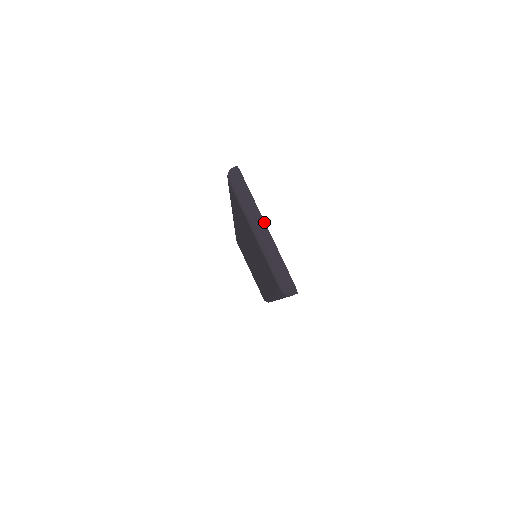
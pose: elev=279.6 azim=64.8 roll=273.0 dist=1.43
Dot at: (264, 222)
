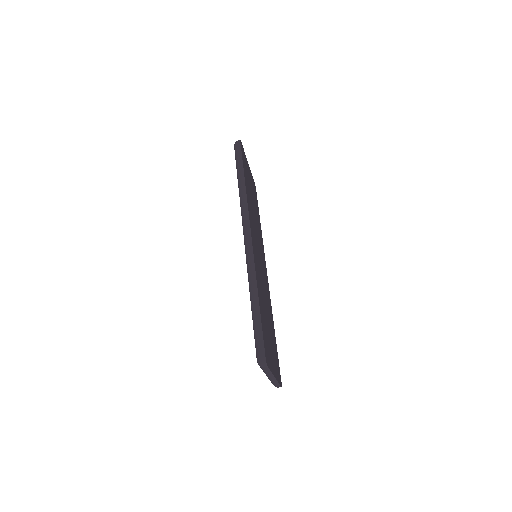
Dot at: (274, 377)
